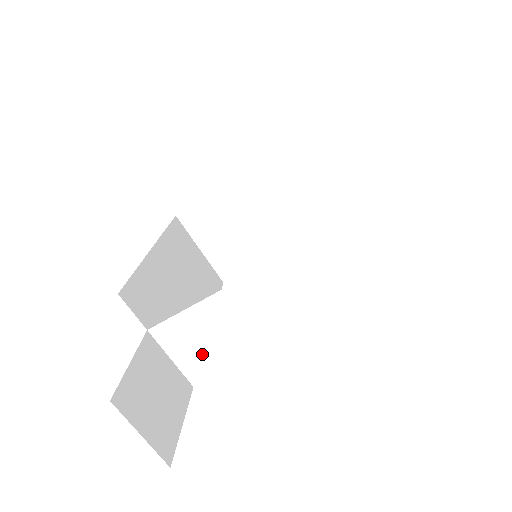
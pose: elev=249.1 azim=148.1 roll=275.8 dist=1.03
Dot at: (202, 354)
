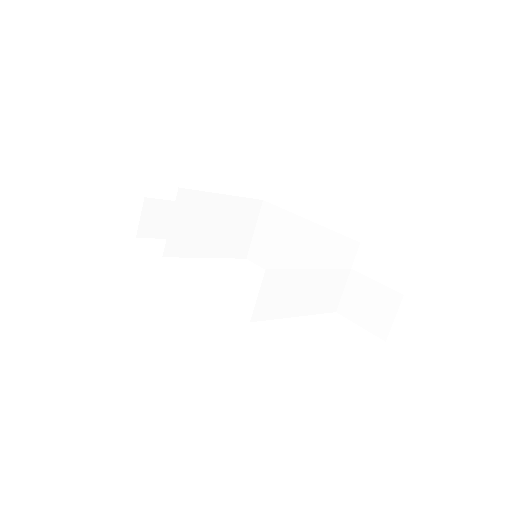
Dot at: (271, 302)
